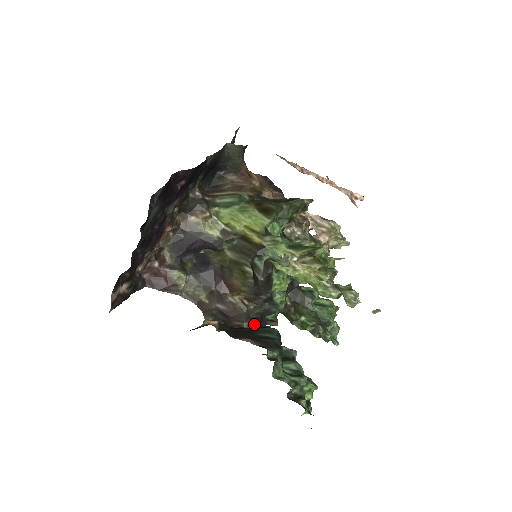
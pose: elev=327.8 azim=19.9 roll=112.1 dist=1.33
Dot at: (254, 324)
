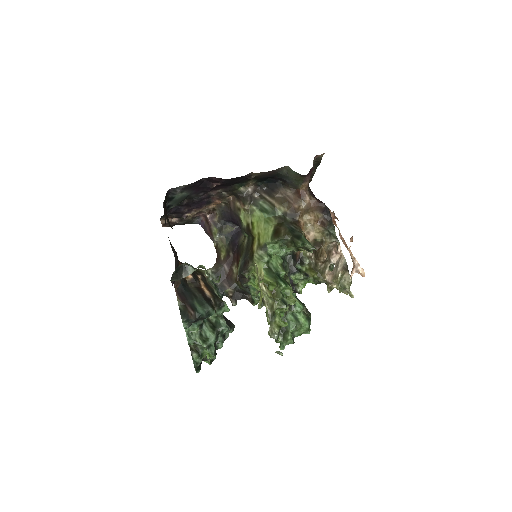
Dot at: (237, 293)
